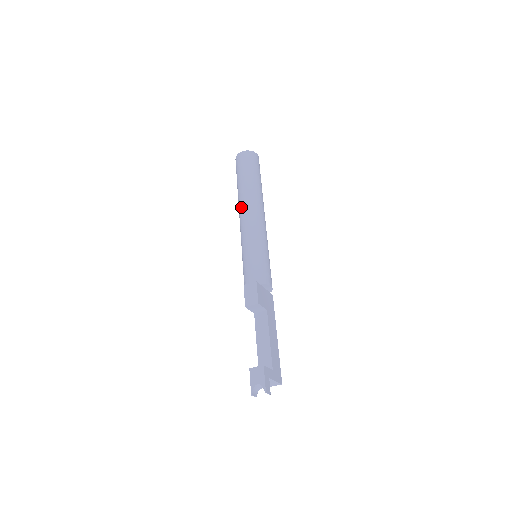
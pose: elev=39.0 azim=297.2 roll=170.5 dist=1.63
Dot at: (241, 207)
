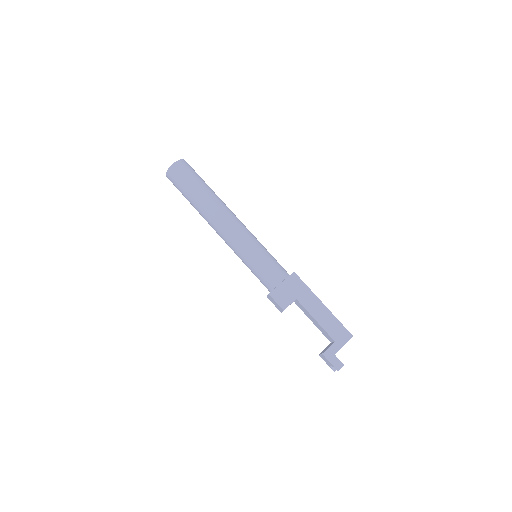
Dot at: occluded
